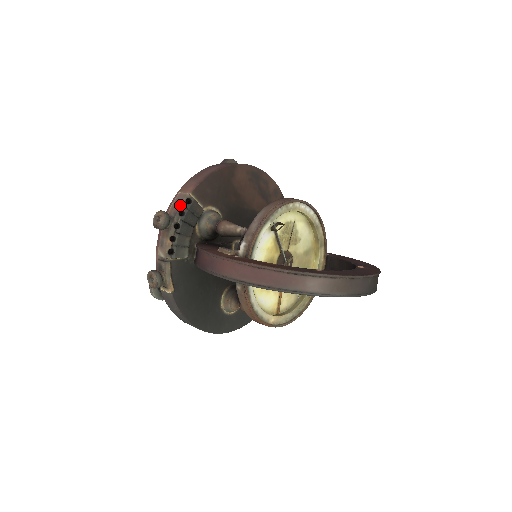
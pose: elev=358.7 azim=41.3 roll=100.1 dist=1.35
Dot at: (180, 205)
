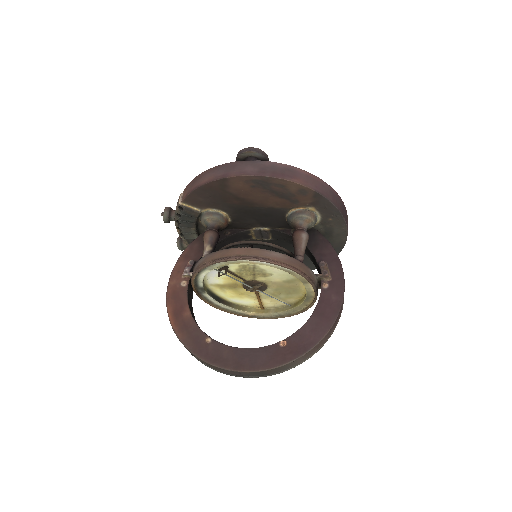
Dot at: (175, 210)
